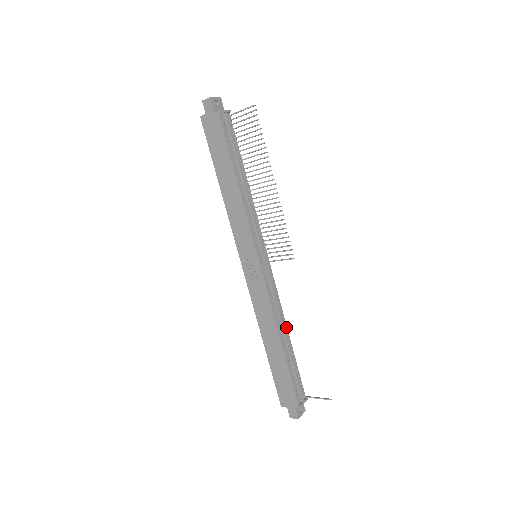
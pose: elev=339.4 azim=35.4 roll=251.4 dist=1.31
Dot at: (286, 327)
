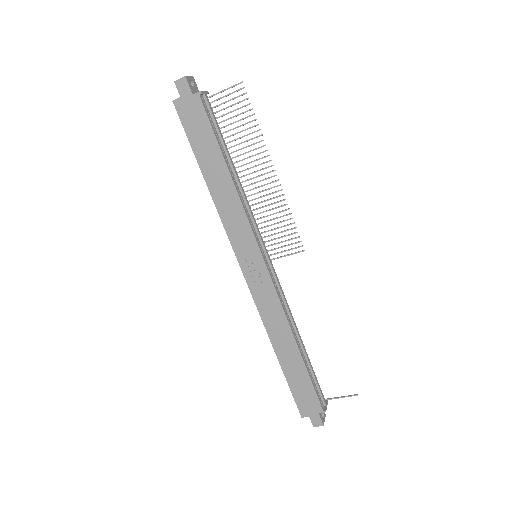
Dot at: (297, 329)
